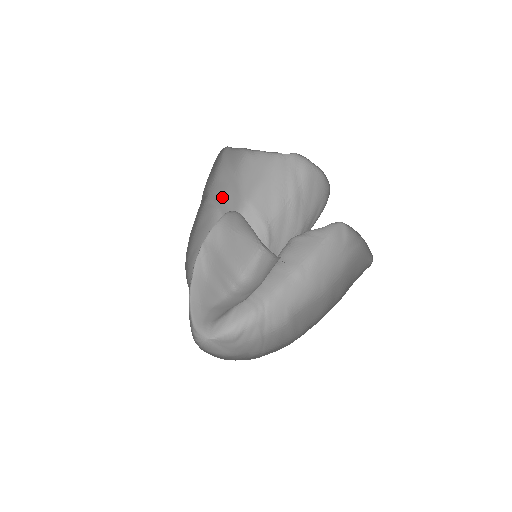
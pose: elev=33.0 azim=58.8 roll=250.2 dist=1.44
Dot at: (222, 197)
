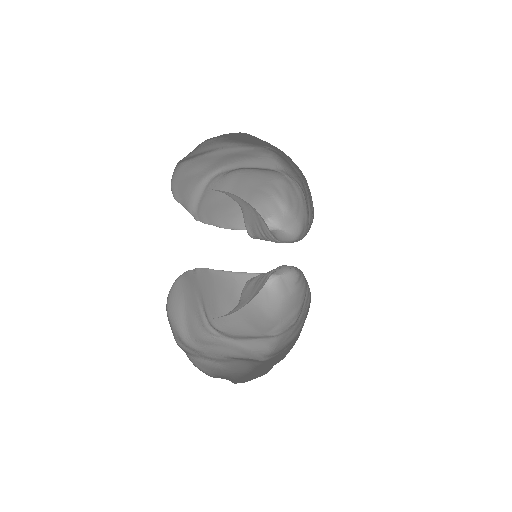
Dot at: (234, 161)
